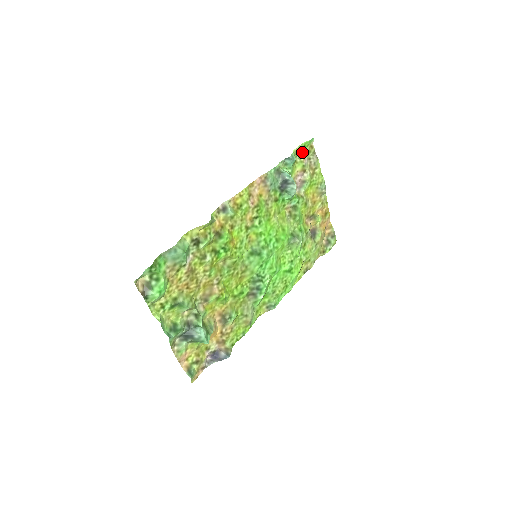
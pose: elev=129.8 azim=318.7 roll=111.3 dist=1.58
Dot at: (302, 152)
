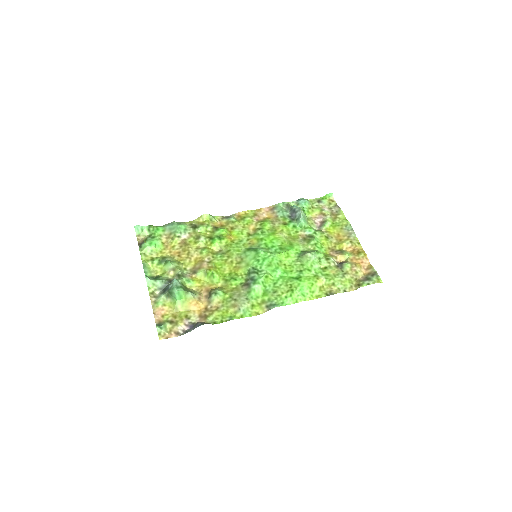
Dot at: (320, 202)
